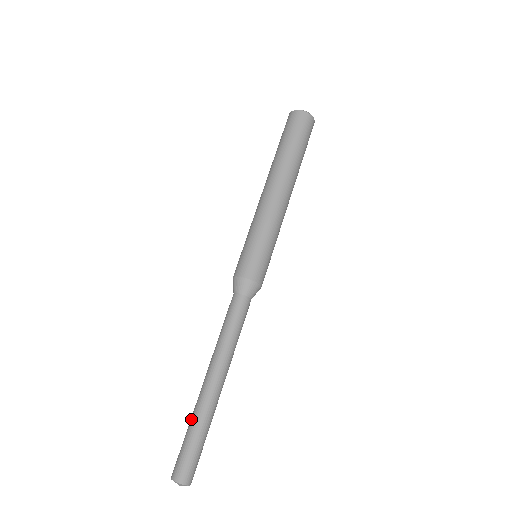
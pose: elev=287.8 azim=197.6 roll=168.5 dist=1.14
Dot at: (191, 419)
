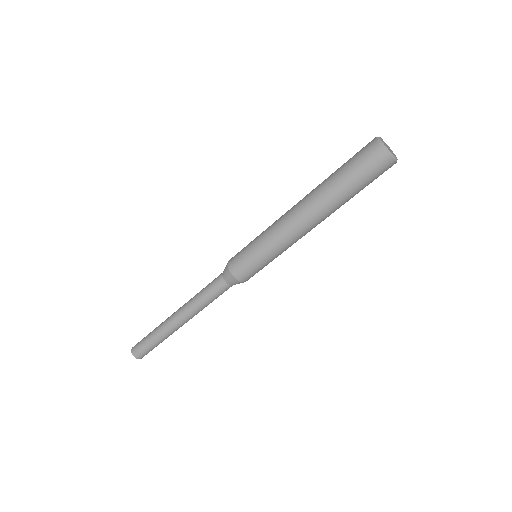
Dot at: (158, 336)
